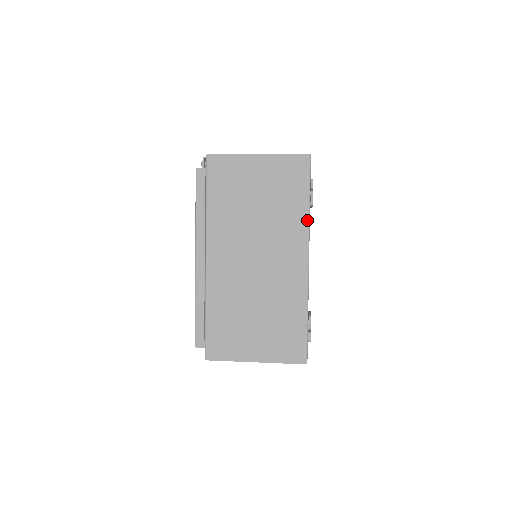
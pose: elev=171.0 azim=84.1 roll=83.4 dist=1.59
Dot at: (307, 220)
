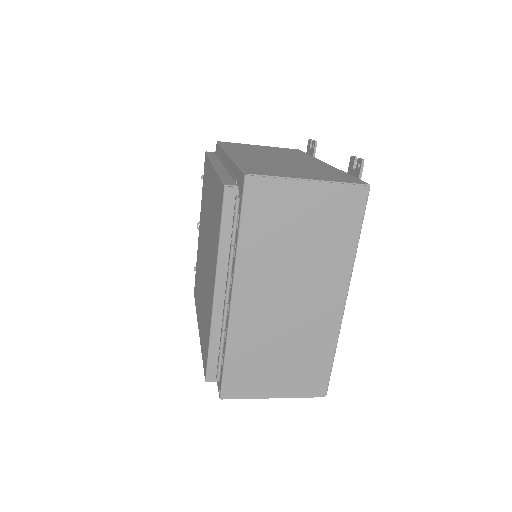
Dot at: (314, 157)
